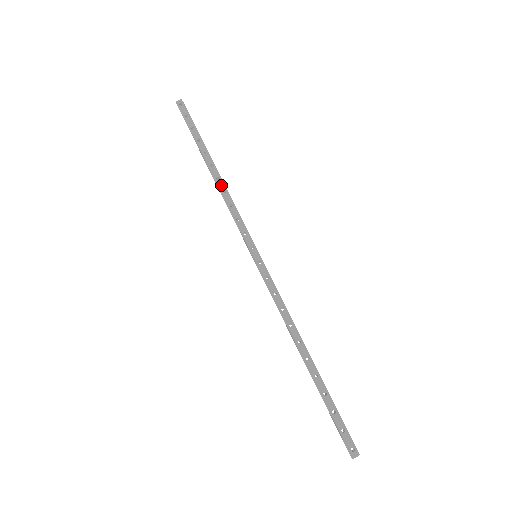
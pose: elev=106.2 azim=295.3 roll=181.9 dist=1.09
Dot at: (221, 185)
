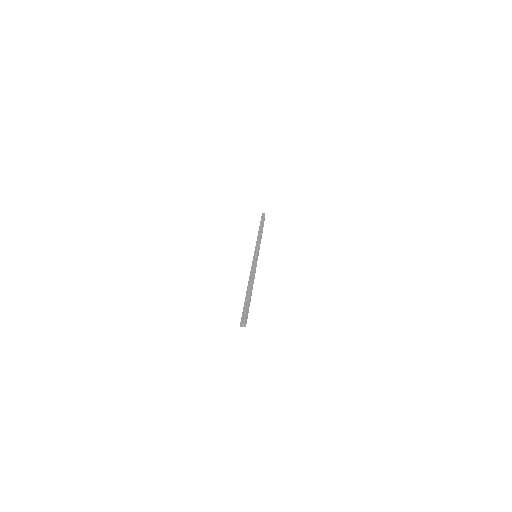
Dot at: (260, 235)
